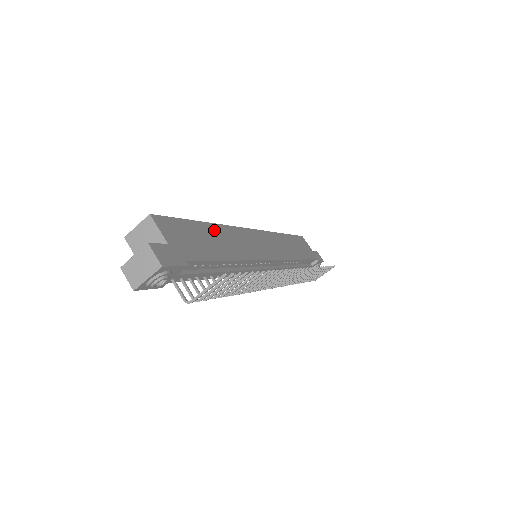
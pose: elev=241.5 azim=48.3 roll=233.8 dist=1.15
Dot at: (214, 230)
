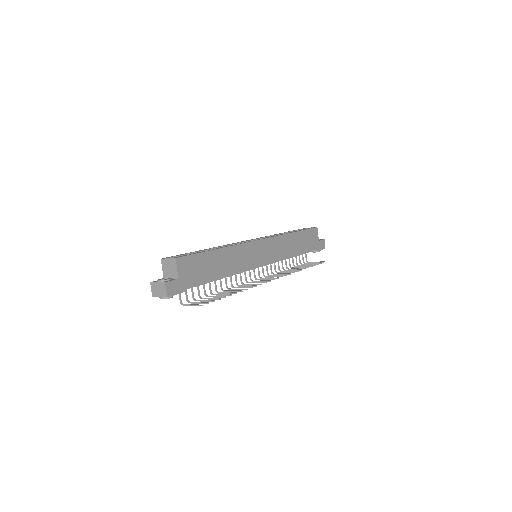
Dot at: (221, 254)
